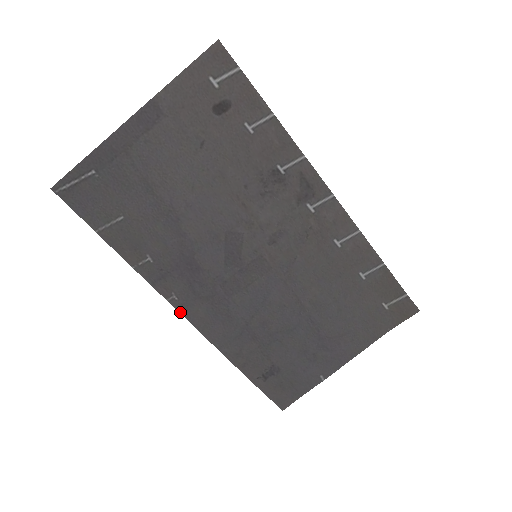
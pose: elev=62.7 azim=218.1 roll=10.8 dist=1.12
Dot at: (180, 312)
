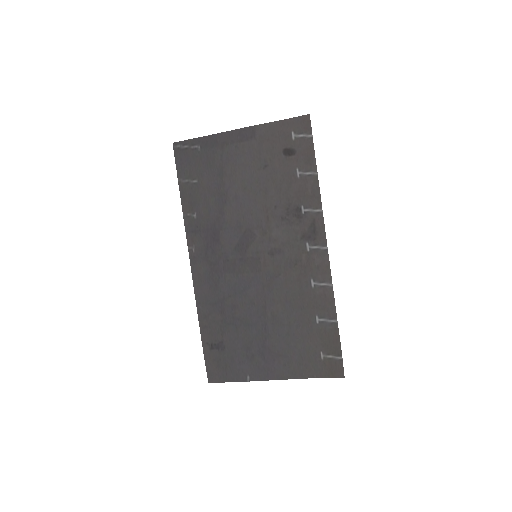
Dot at: (190, 261)
